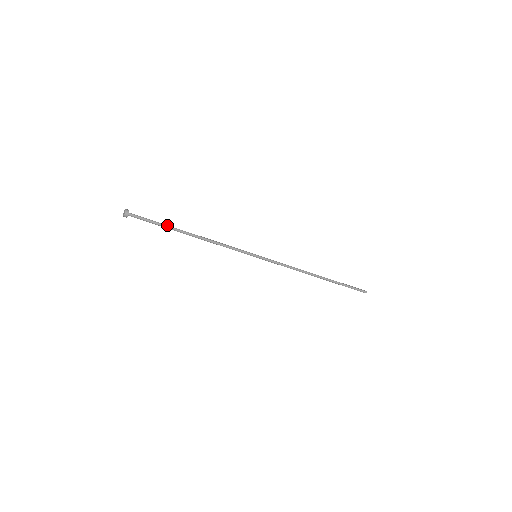
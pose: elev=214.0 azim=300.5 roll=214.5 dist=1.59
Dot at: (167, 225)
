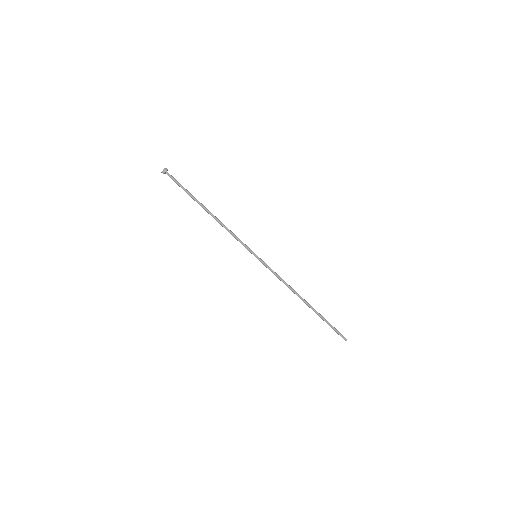
Dot at: (192, 195)
